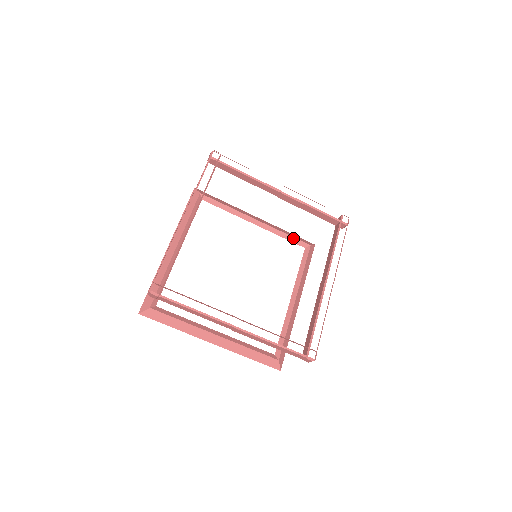
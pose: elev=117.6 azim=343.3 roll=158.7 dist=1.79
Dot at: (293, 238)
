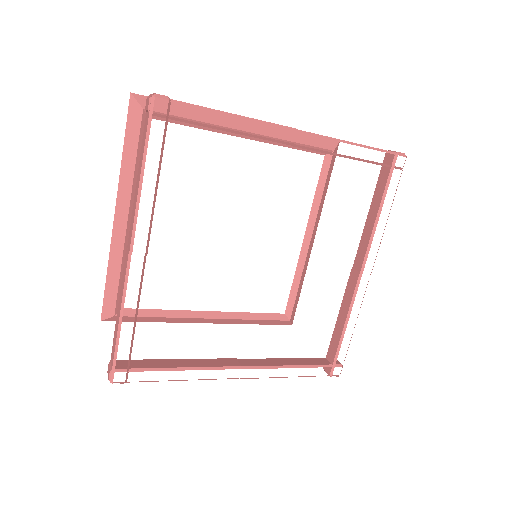
Dot at: (307, 146)
